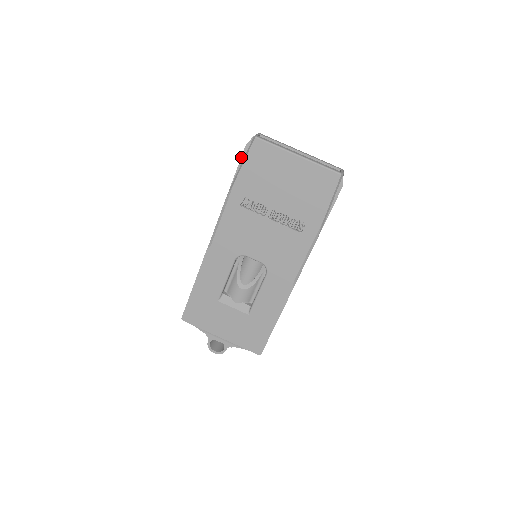
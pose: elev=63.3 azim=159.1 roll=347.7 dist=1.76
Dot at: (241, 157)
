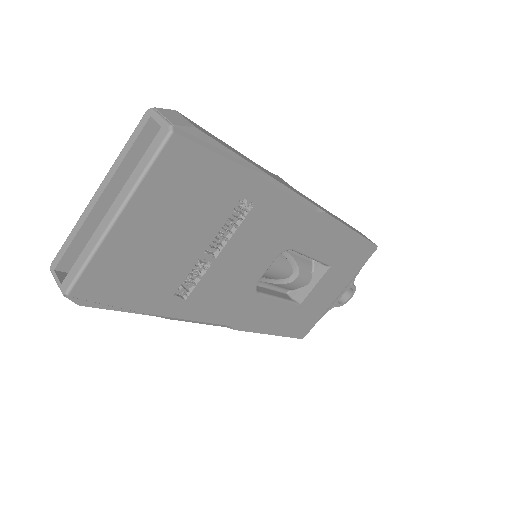
Dot at: occluded
